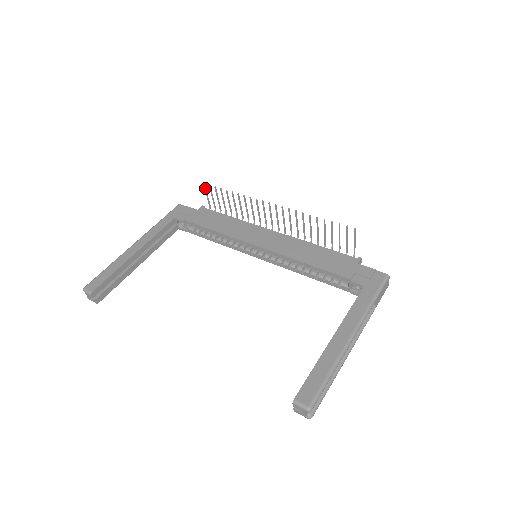
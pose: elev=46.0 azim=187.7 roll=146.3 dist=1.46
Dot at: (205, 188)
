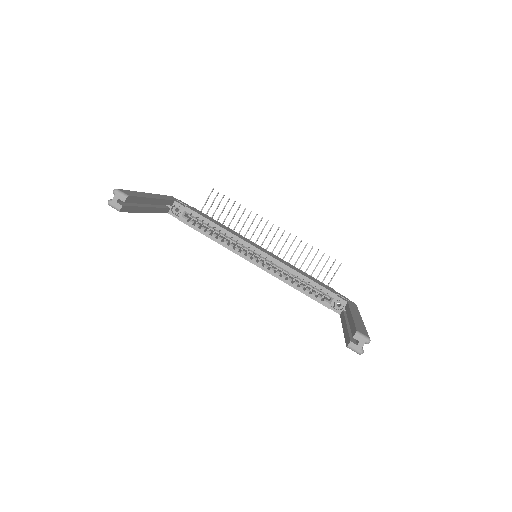
Dot at: occluded
